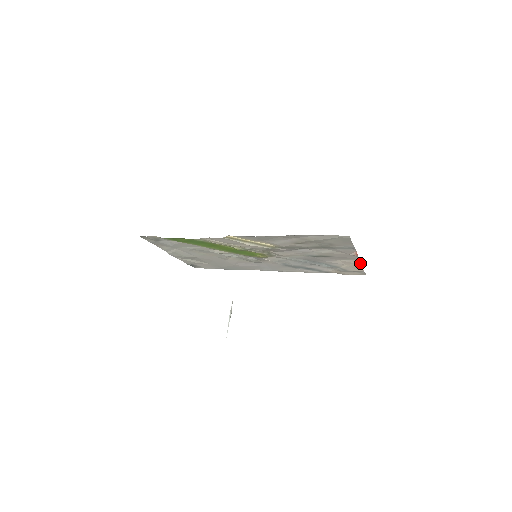
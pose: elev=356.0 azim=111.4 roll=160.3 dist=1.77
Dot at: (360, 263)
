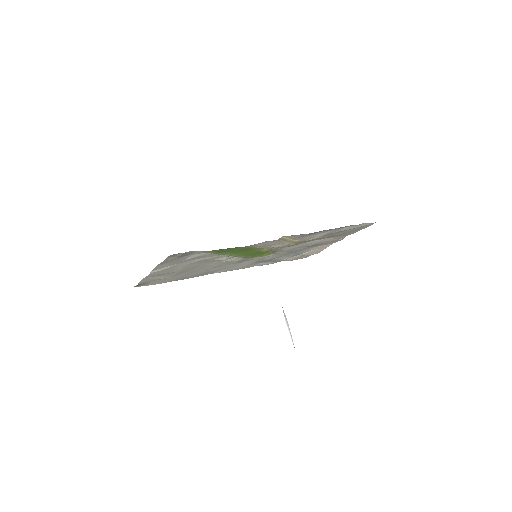
Dot at: occluded
